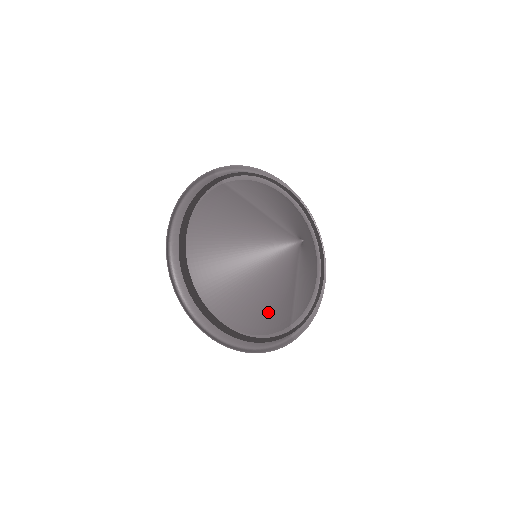
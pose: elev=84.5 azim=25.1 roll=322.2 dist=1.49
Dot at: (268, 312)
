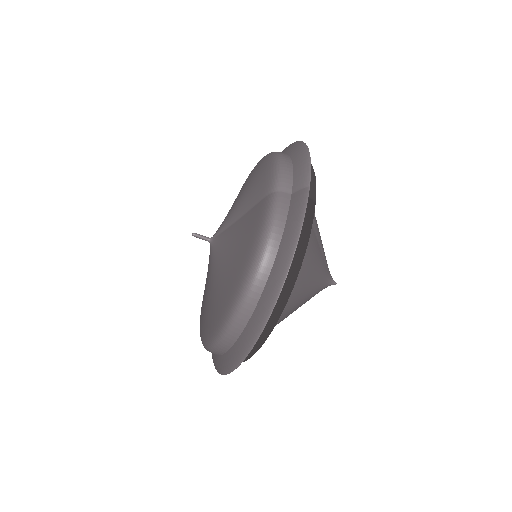
Dot at: occluded
